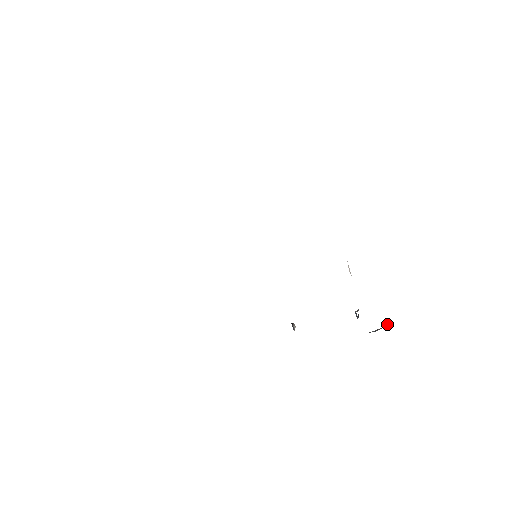
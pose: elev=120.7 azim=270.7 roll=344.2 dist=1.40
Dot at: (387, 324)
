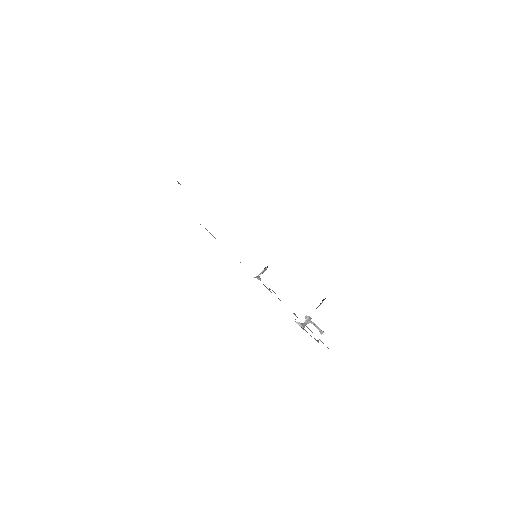
Dot at: (319, 329)
